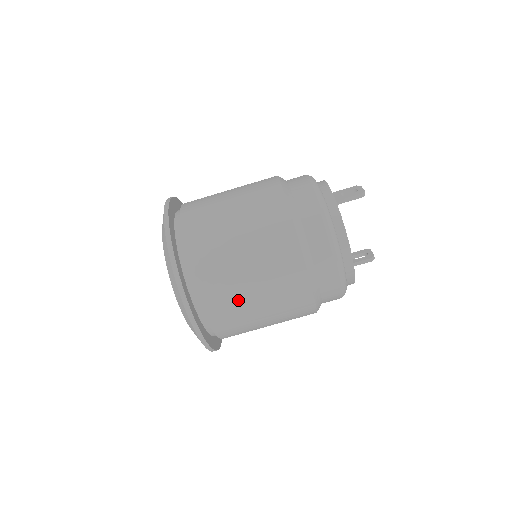
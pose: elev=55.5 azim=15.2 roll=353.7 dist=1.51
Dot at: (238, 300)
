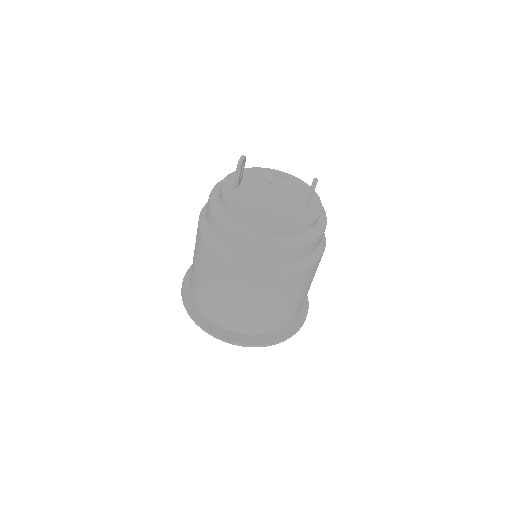
Dot at: (229, 309)
